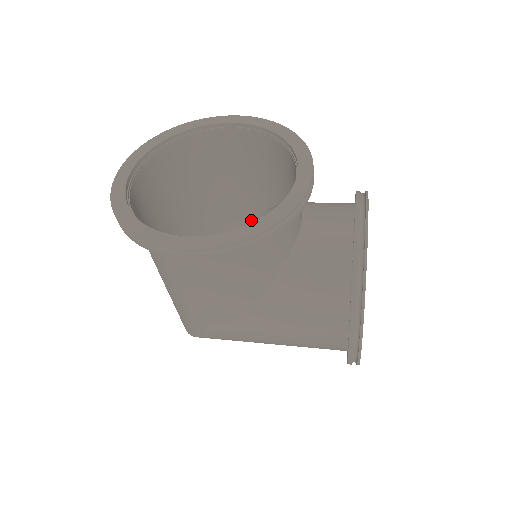
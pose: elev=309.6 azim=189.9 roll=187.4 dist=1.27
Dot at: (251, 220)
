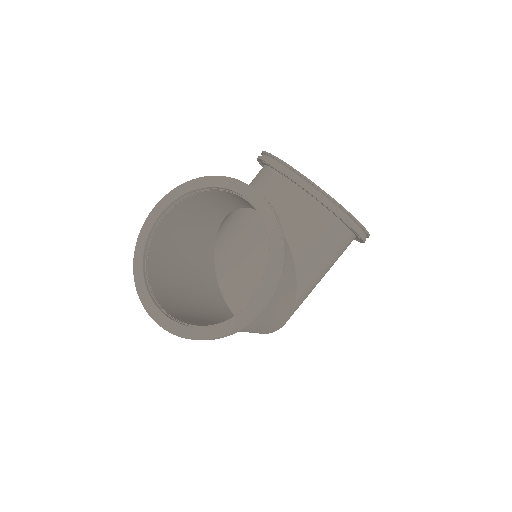
Dot at: (215, 240)
